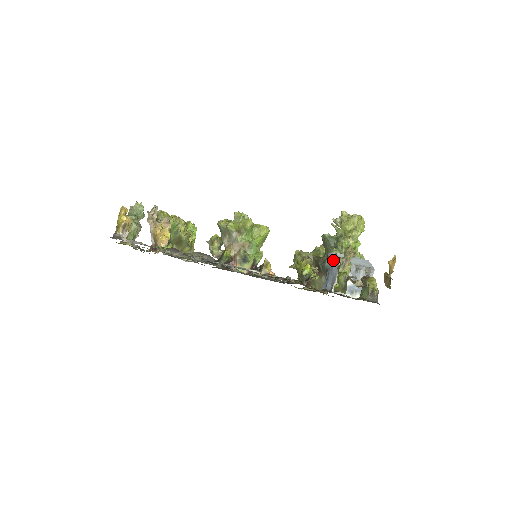
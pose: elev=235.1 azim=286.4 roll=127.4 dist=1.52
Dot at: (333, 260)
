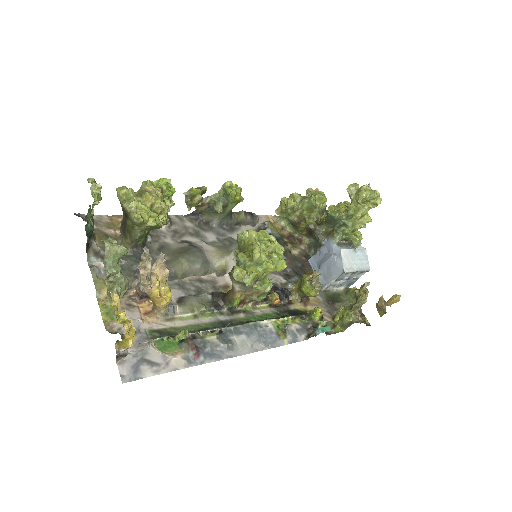
Dot at: (335, 258)
